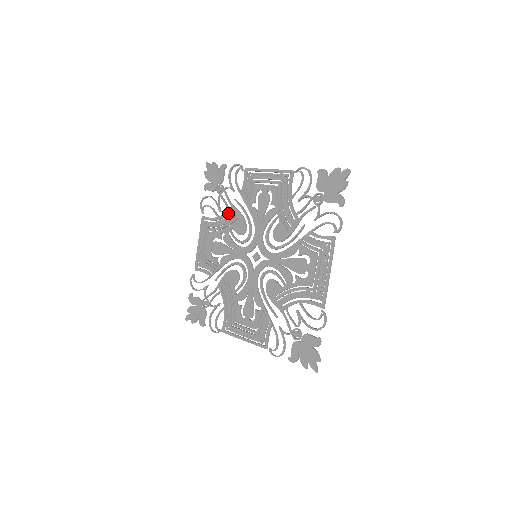
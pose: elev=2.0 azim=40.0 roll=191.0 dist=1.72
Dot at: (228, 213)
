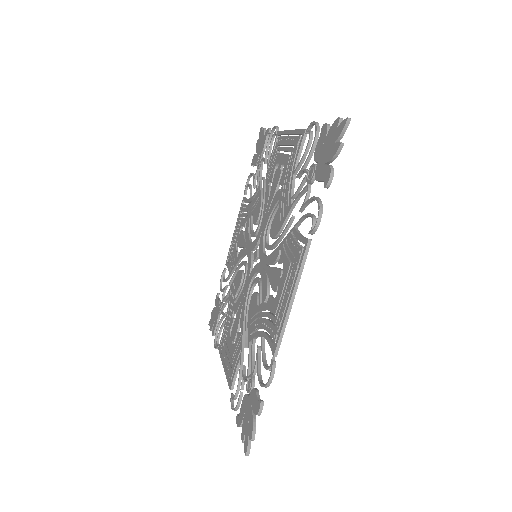
Dot at: (229, 298)
